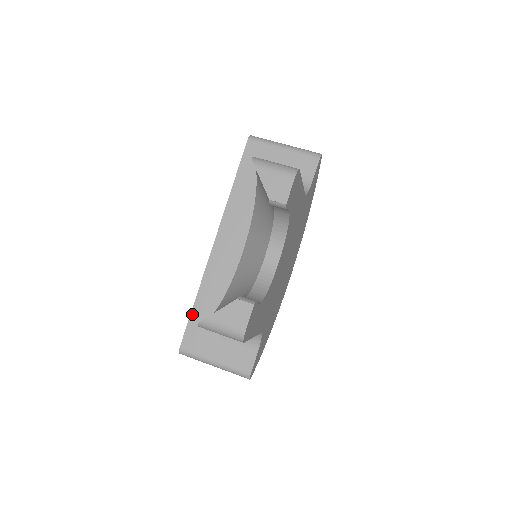
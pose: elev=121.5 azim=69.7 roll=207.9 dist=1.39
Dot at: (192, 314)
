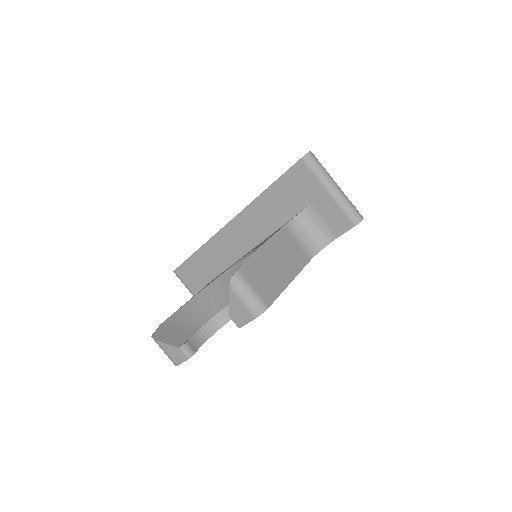
Dot at: (190, 258)
